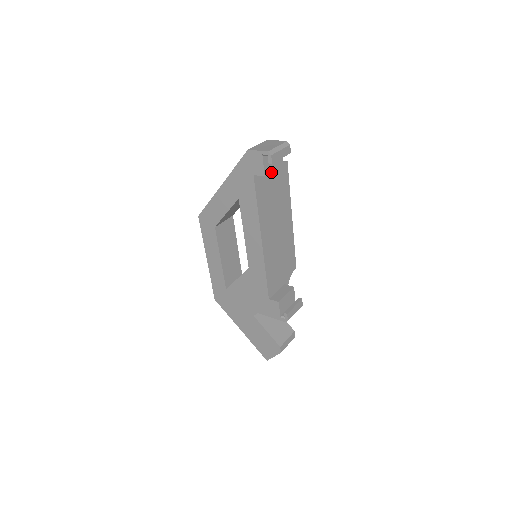
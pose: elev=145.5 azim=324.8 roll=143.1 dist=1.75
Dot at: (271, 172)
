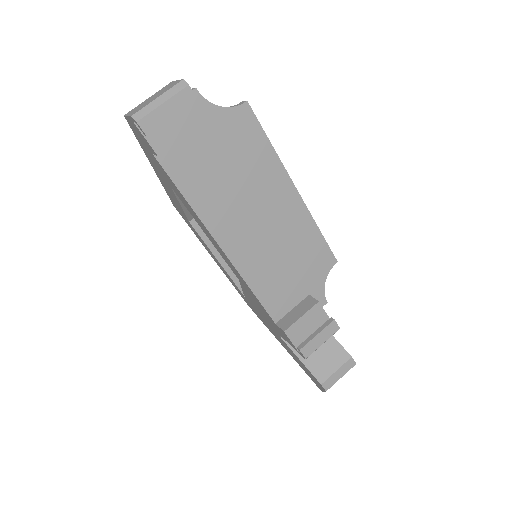
Dot at: (201, 135)
